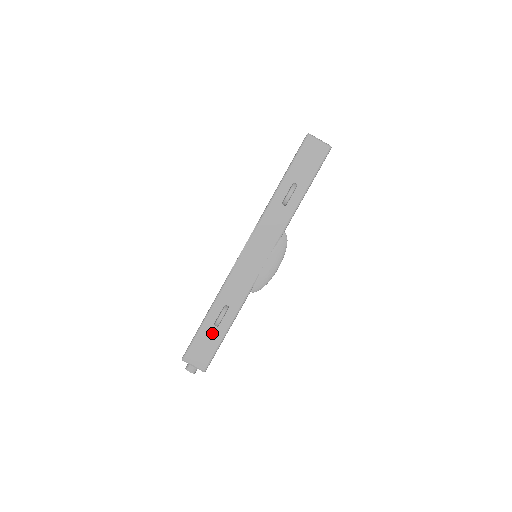
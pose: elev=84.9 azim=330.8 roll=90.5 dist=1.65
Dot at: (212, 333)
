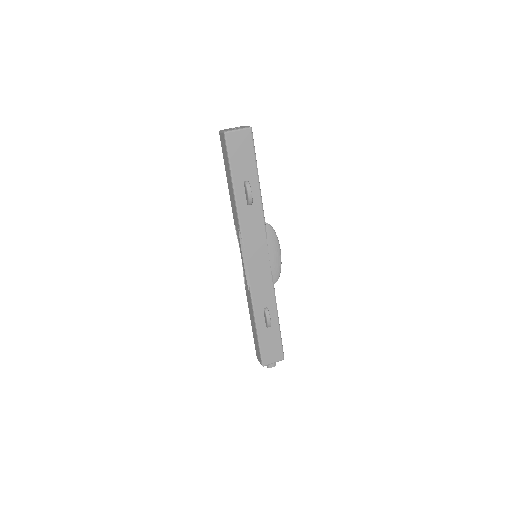
Dot at: (269, 333)
